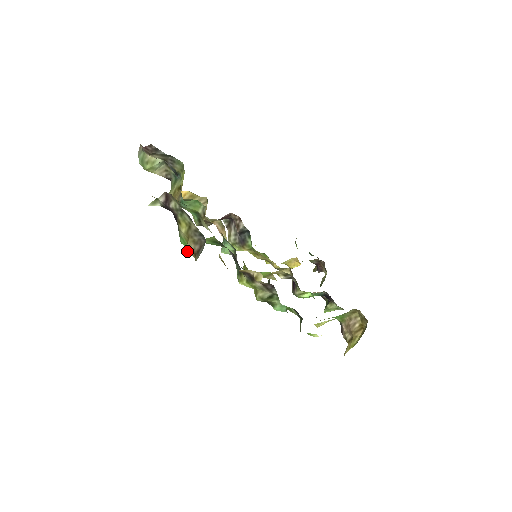
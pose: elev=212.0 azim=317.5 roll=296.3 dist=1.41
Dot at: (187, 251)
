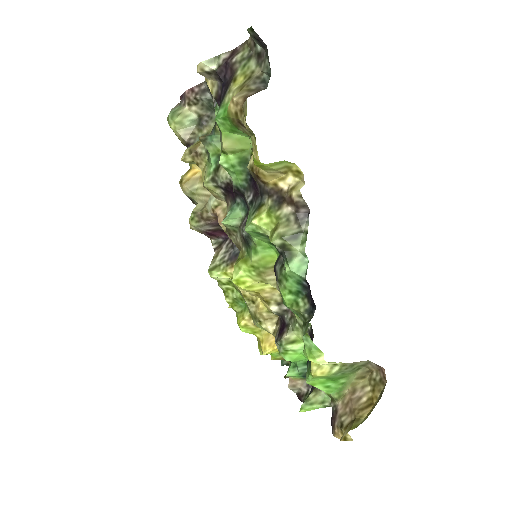
Dot at: (235, 97)
